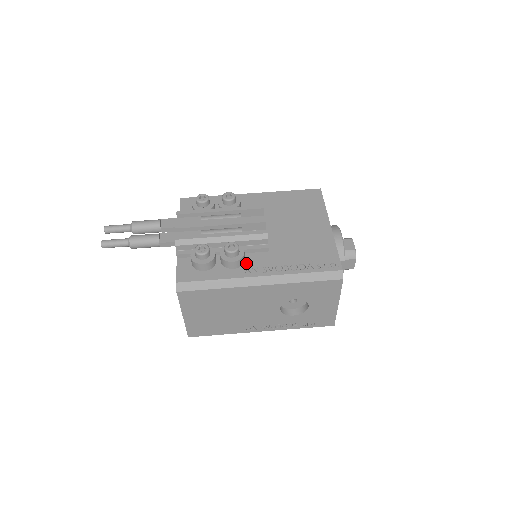
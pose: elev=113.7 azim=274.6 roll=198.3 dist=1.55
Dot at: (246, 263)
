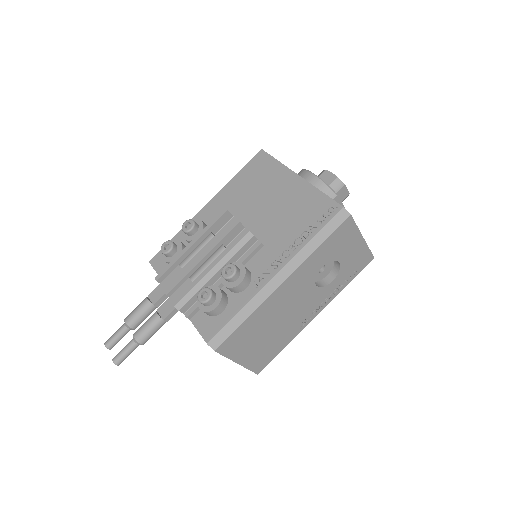
Dot at: (253, 273)
